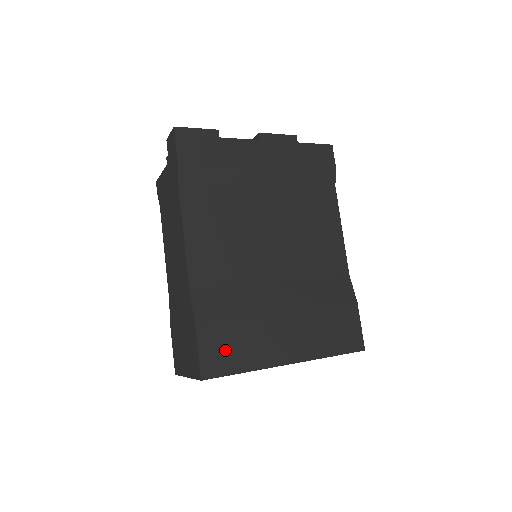
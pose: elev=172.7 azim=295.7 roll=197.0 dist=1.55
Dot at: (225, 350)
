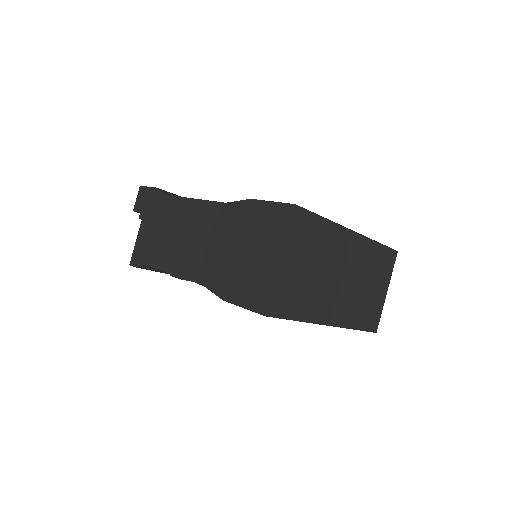
Dot at: occluded
